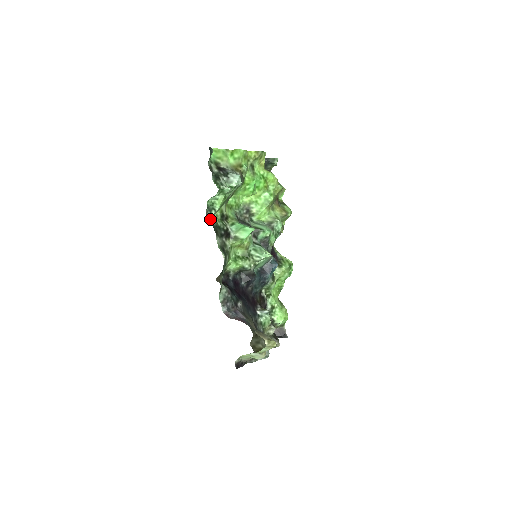
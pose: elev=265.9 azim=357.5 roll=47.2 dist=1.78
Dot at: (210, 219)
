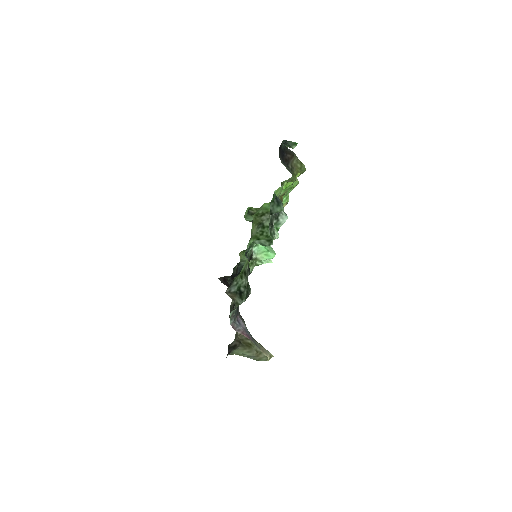
Dot at: (247, 256)
